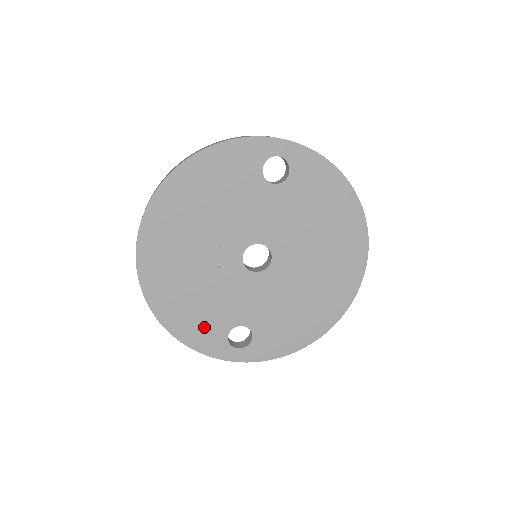
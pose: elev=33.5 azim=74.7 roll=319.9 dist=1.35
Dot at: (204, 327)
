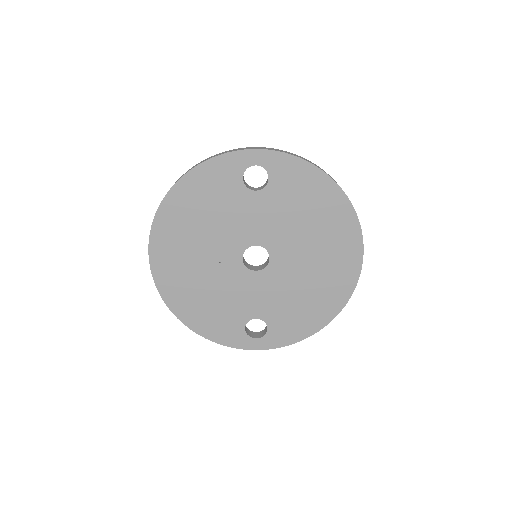
Dot at: (222, 323)
